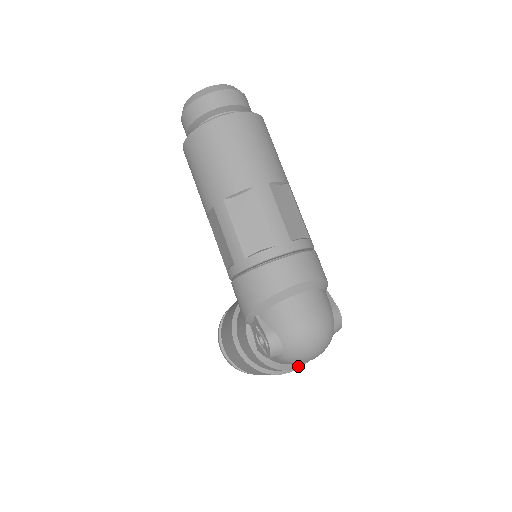
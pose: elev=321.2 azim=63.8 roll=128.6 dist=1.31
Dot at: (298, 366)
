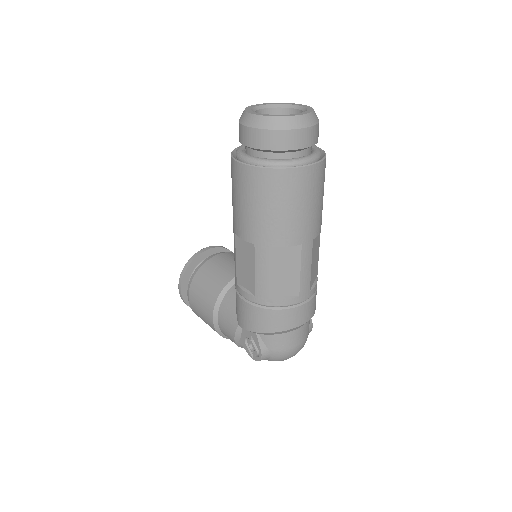
Dot at: occluded
